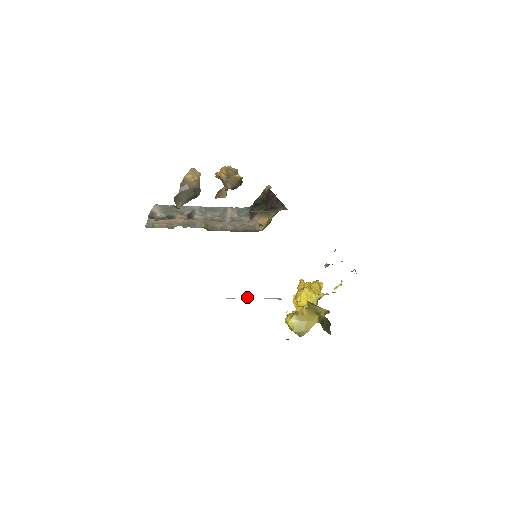
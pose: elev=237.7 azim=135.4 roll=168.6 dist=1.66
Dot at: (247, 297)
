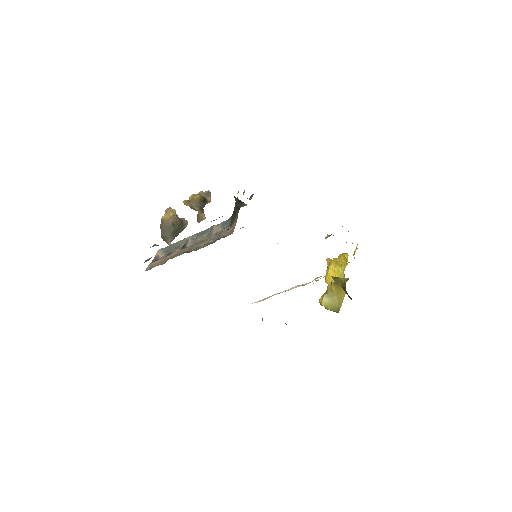
Dot at: occluded
